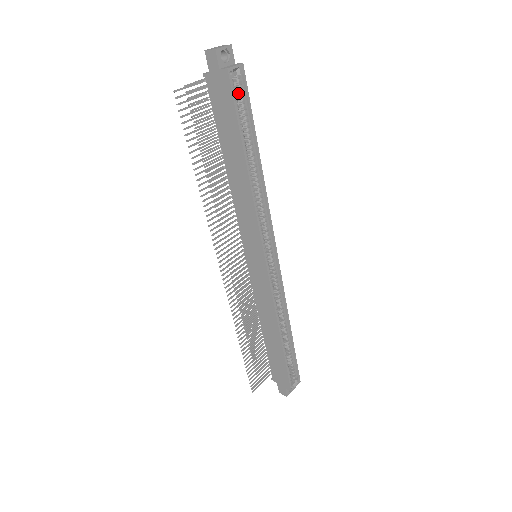
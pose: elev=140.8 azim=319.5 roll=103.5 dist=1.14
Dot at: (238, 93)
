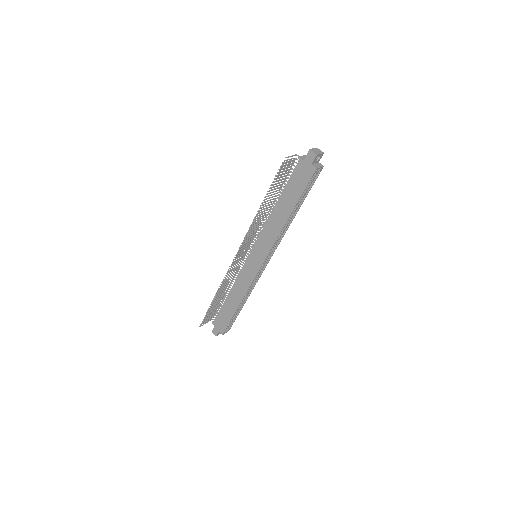
Dot at: occluded
